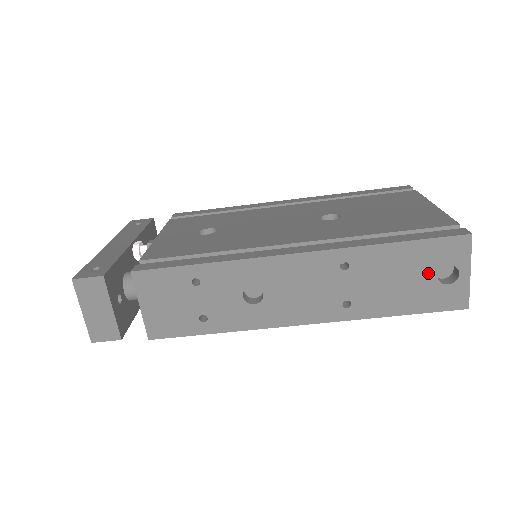
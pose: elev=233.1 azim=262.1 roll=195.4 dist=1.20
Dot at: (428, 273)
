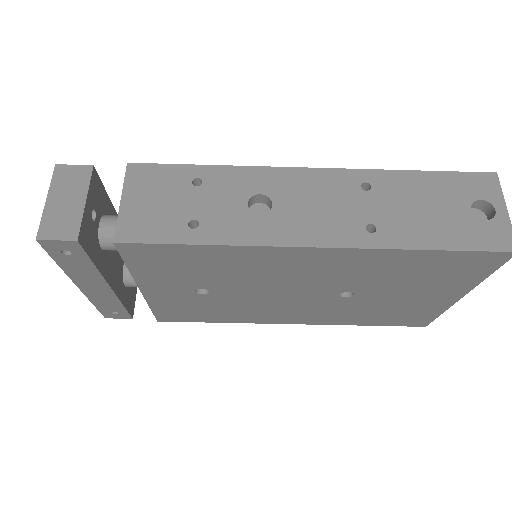
Dot at: (460, 205)
